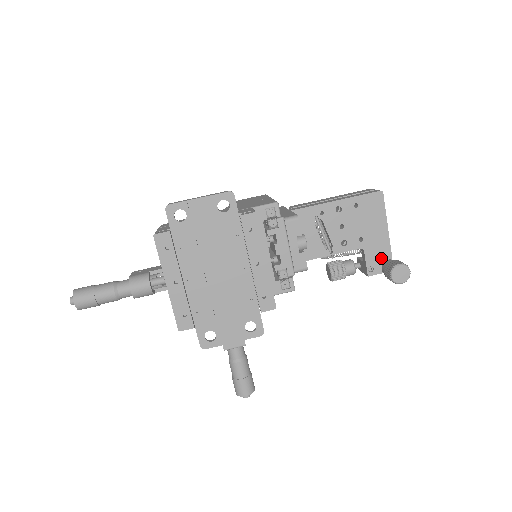
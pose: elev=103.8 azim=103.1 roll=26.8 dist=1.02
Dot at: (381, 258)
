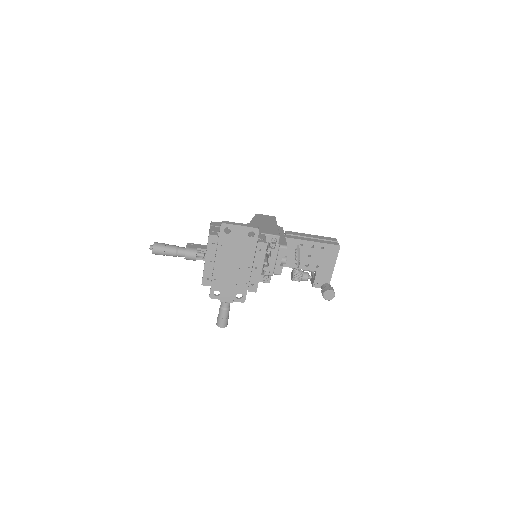
Dot at: (324, 280)
